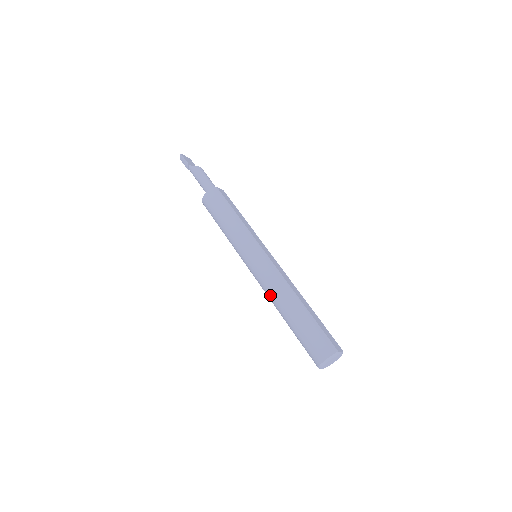
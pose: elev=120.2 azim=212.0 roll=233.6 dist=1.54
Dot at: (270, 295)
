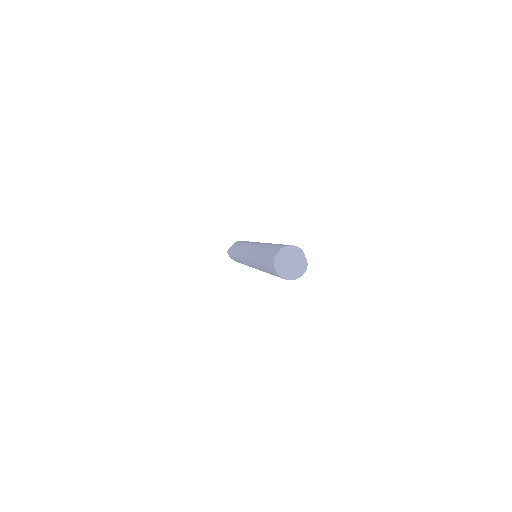
Dot at: (255, 249)
